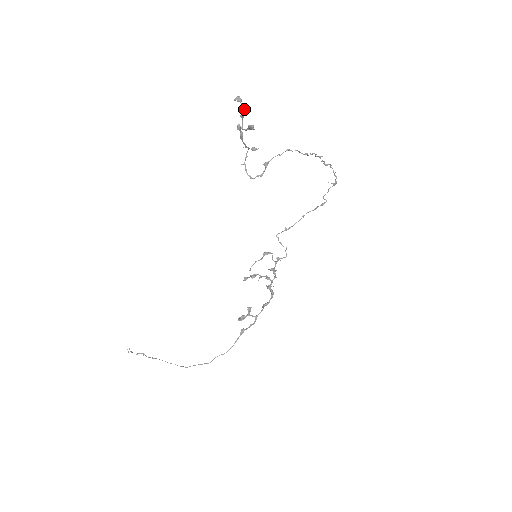
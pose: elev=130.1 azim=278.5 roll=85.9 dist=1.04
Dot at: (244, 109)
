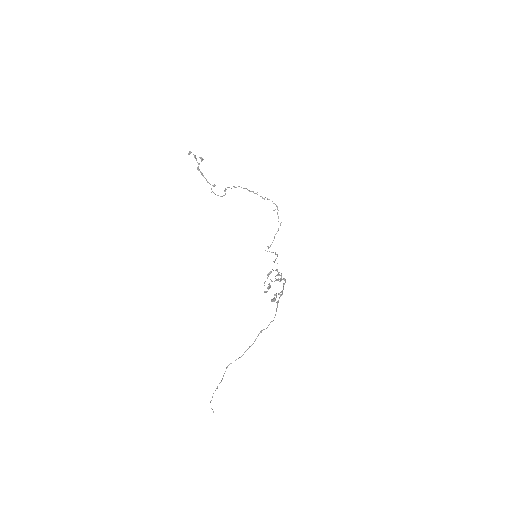
Dot at: (195, 155)
